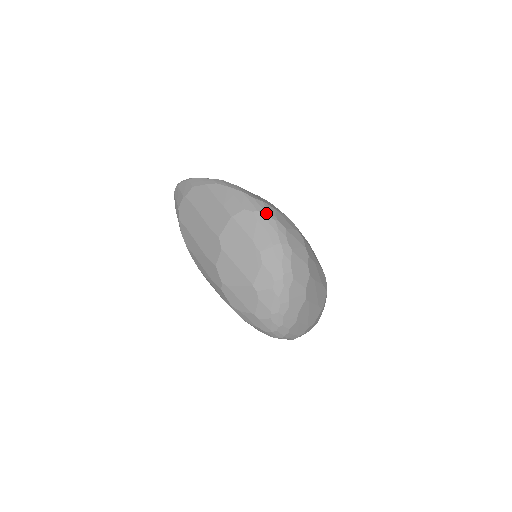
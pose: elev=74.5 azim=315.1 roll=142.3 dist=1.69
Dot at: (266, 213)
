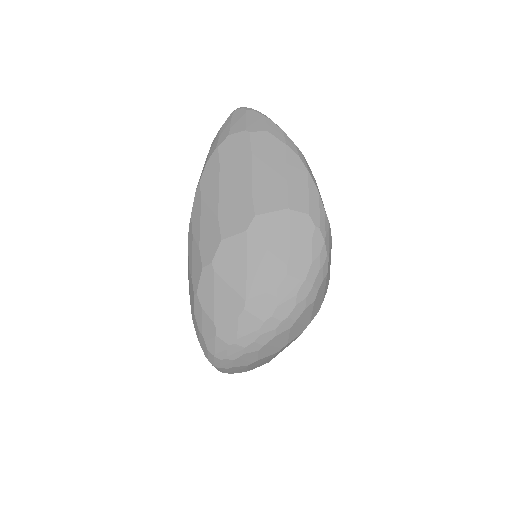
Dot at: (326, 239)
